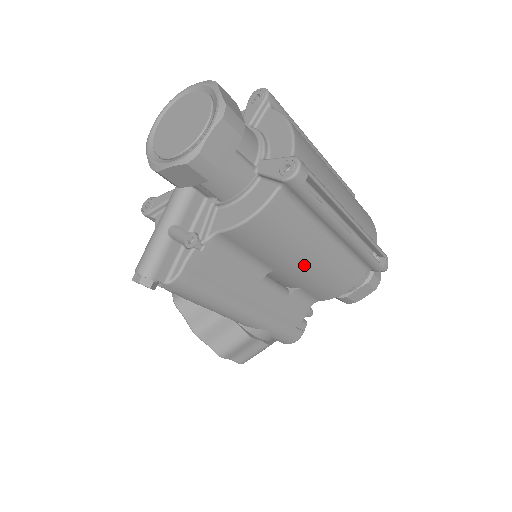
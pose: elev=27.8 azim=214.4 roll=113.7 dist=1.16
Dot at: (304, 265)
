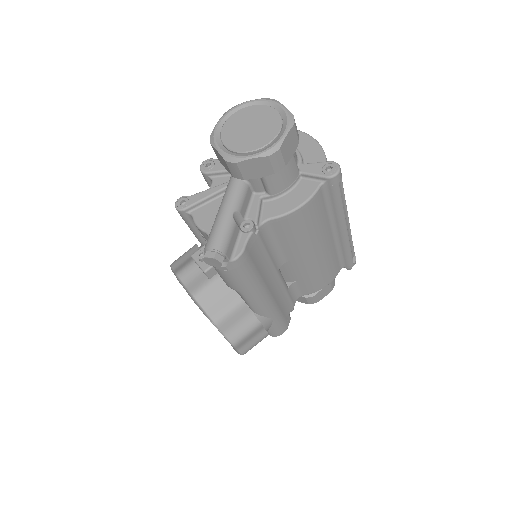
Dot at: (313, 256)
